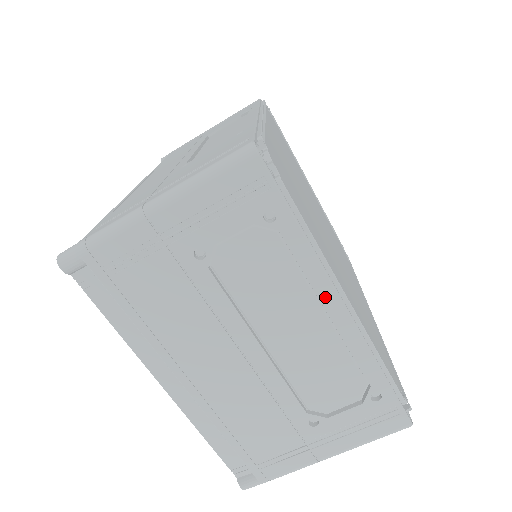
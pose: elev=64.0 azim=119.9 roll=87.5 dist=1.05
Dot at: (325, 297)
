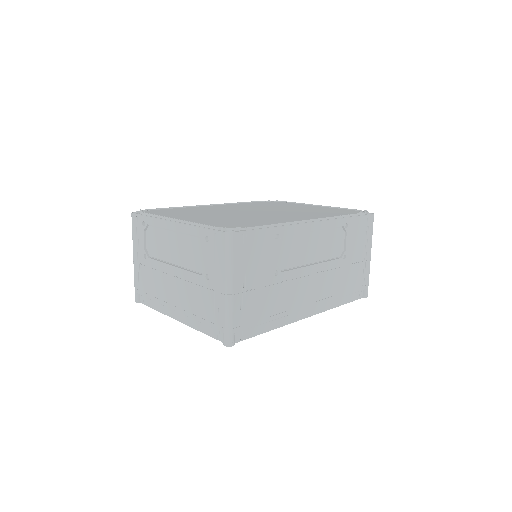
Dot at: (167, 226)
